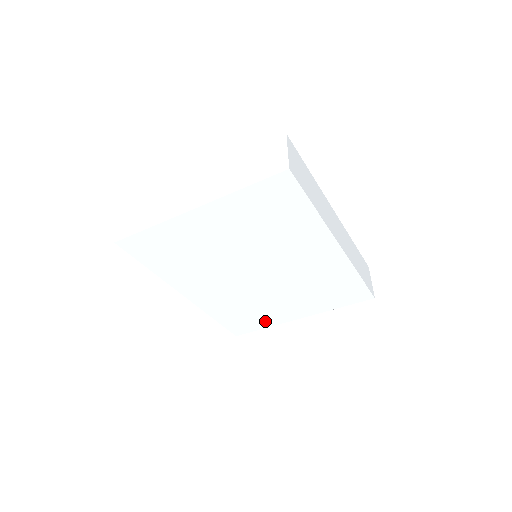
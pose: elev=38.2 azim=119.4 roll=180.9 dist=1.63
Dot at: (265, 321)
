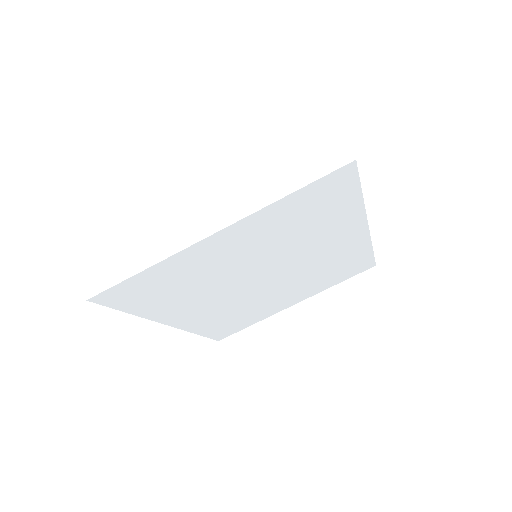
Dot at: (256, 318)
